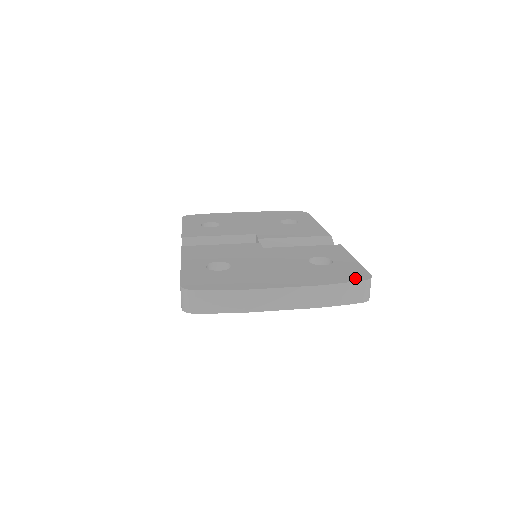
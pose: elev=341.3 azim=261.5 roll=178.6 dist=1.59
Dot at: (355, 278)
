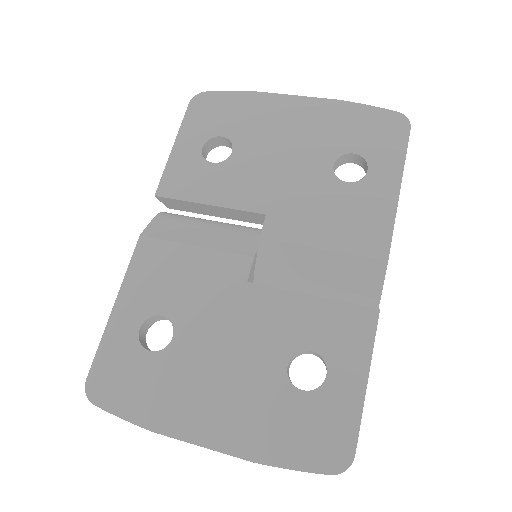
Dot at: (320, 462)
